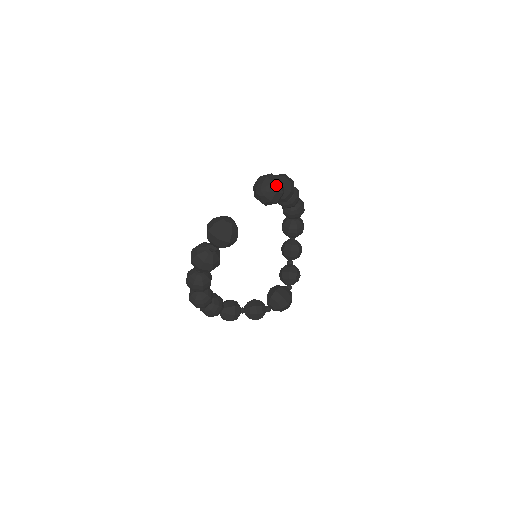
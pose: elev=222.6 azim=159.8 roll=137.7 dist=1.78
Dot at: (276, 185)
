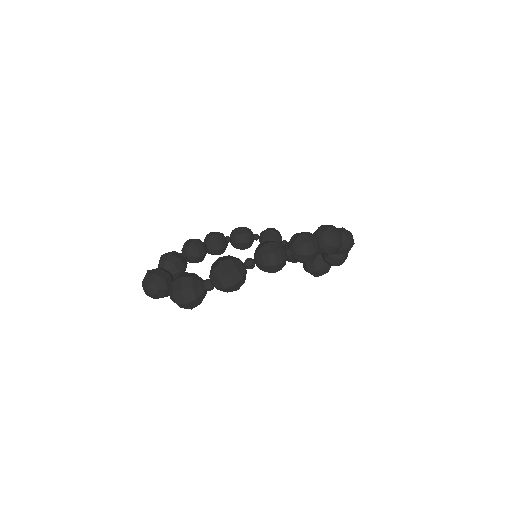
Dot at: (180, 305)
